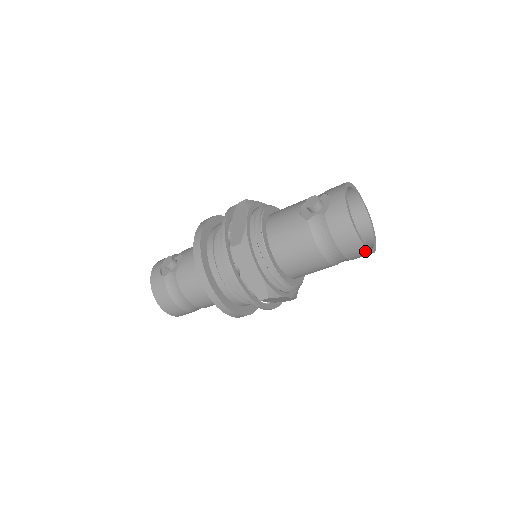
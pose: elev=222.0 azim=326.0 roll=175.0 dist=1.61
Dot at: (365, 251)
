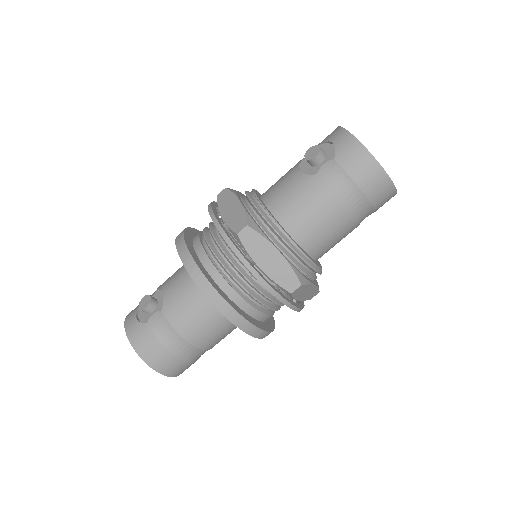
Dot at: (392, 188)
